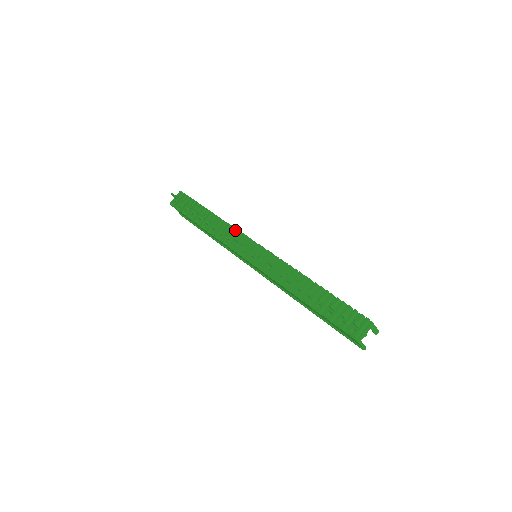
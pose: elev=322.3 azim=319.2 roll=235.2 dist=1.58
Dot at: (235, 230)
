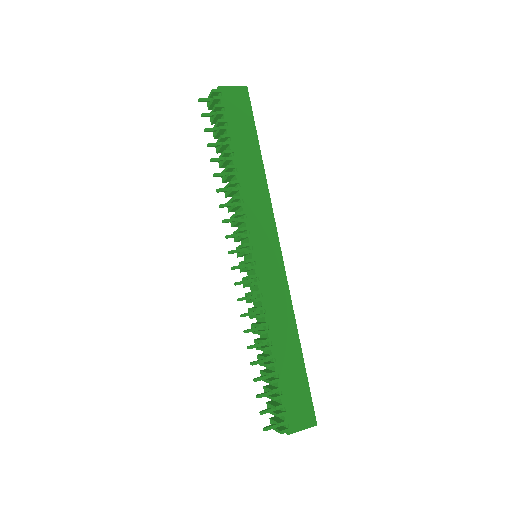
Dot at: (238, 215)
